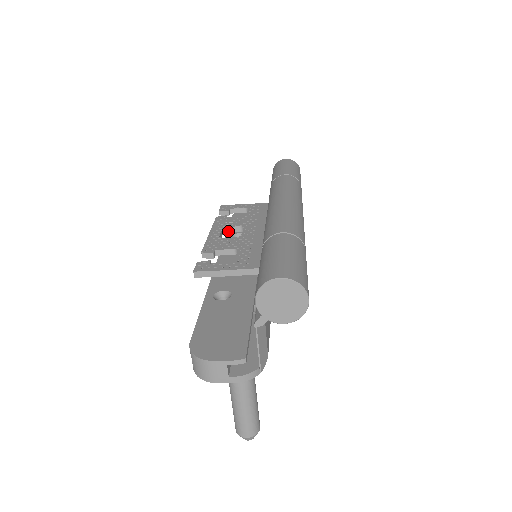
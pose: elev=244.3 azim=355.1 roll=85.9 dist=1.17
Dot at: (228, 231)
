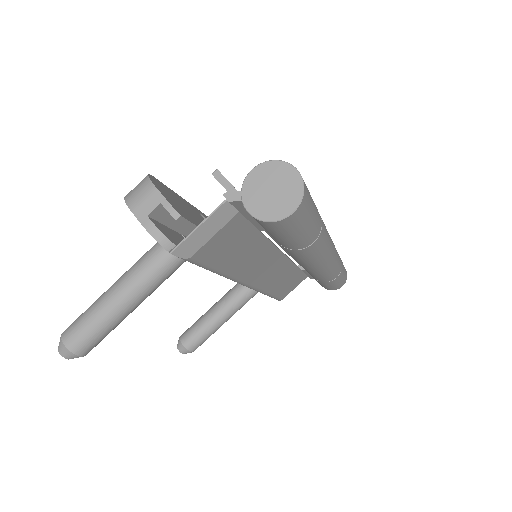
Dot at: occluded
